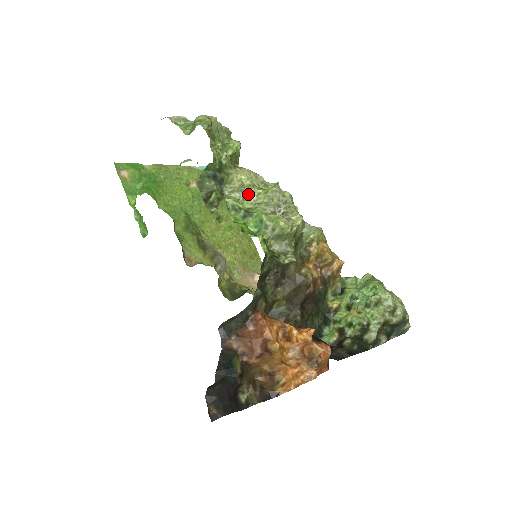
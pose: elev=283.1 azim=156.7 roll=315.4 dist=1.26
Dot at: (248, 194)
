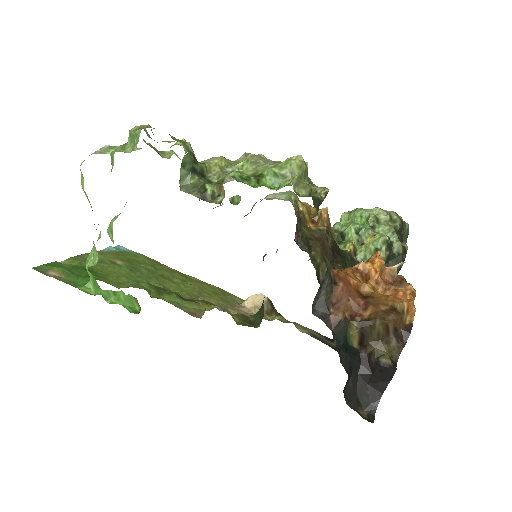
Dot at: occluded
